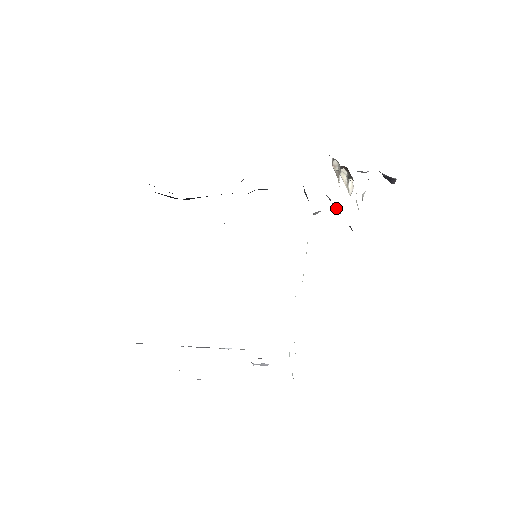
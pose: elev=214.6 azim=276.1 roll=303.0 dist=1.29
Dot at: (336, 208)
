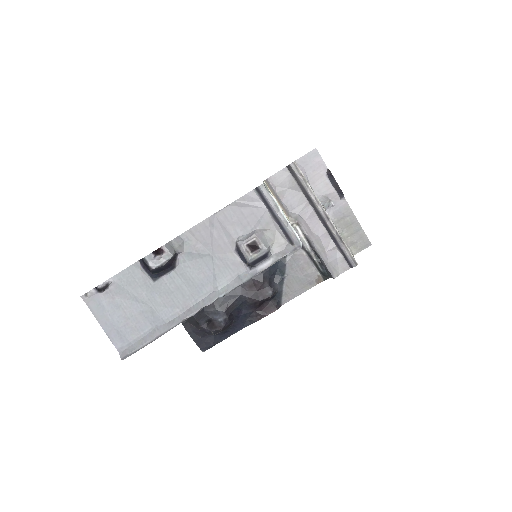
Dot at: (325, 223)
